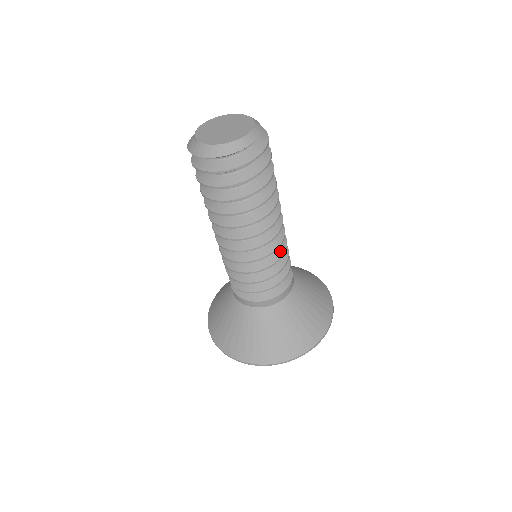
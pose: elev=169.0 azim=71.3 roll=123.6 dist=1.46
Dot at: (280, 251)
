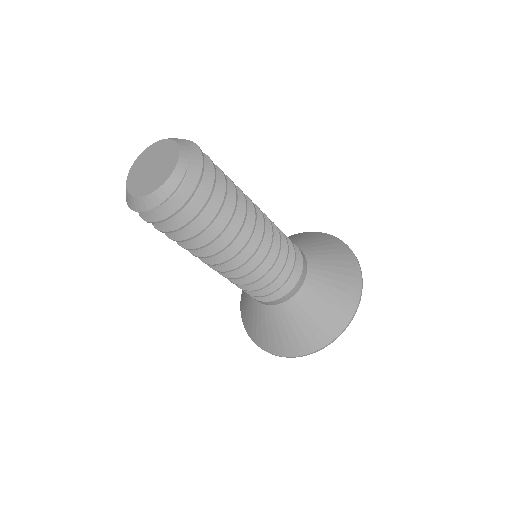
Dot at: (275, 248)
